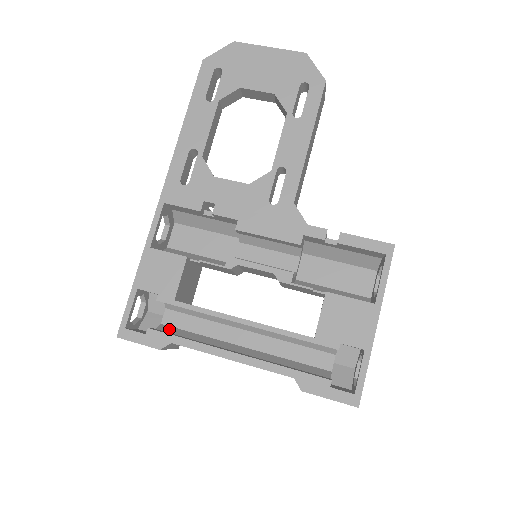
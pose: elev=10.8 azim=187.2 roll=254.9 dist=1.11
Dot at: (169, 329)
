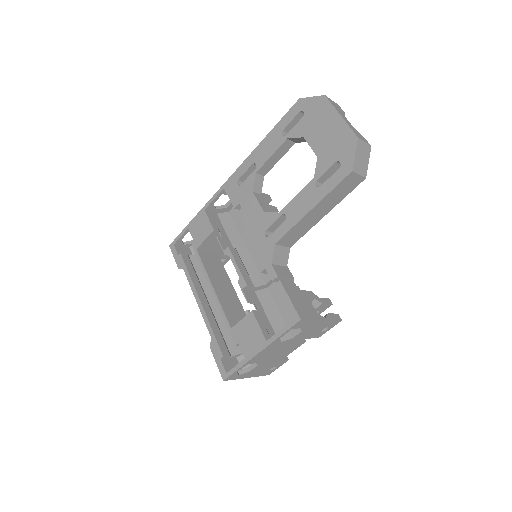
Dot at: (198, 260)
